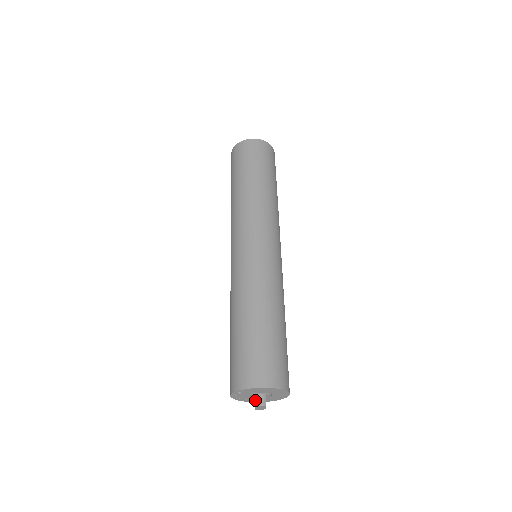
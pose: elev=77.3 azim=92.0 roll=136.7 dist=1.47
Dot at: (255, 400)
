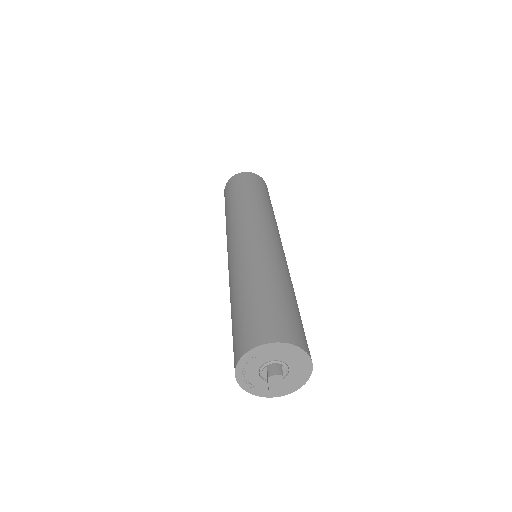
Dot at: (268, 370)
